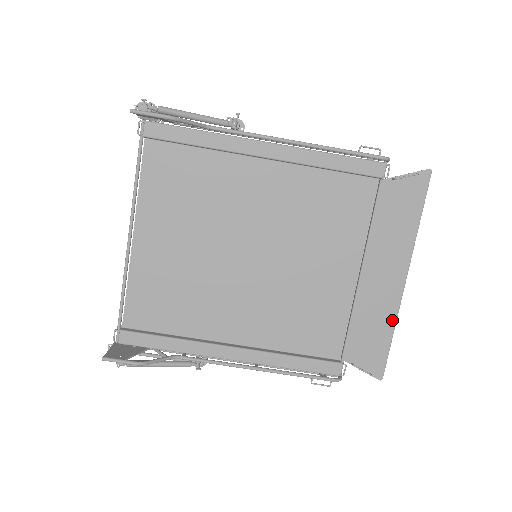
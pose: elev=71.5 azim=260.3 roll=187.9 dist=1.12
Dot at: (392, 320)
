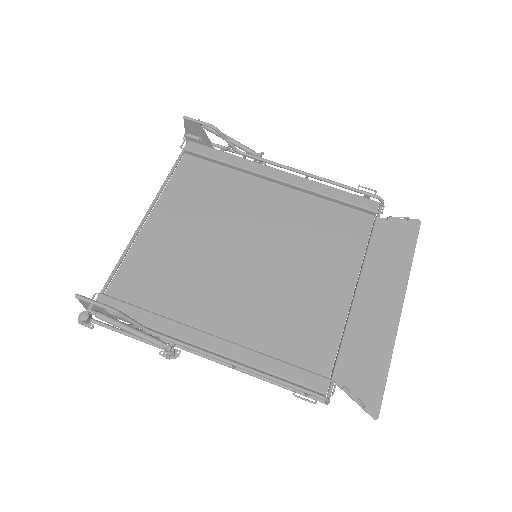
Dot at: (388, 348)
